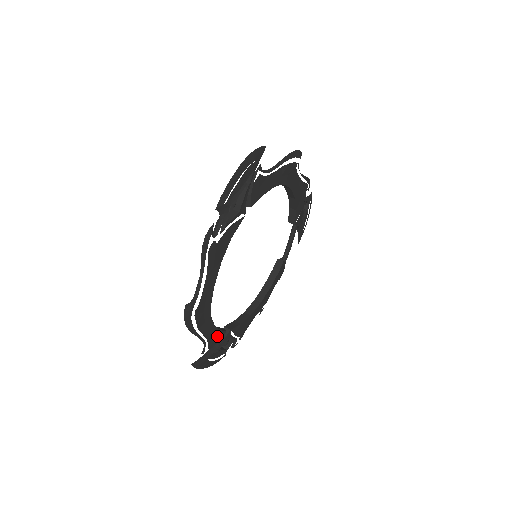
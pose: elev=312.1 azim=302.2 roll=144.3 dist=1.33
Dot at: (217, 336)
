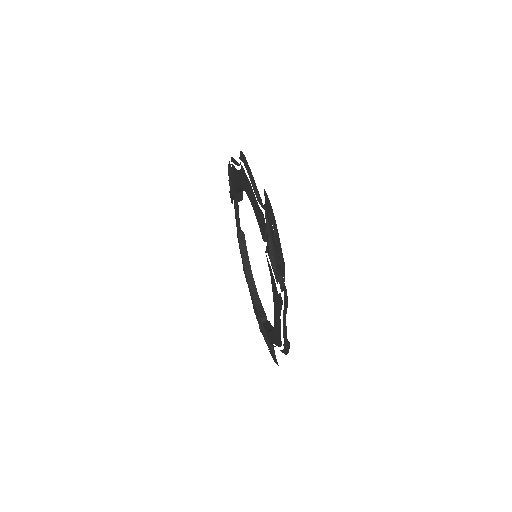
Dot at: occluded
